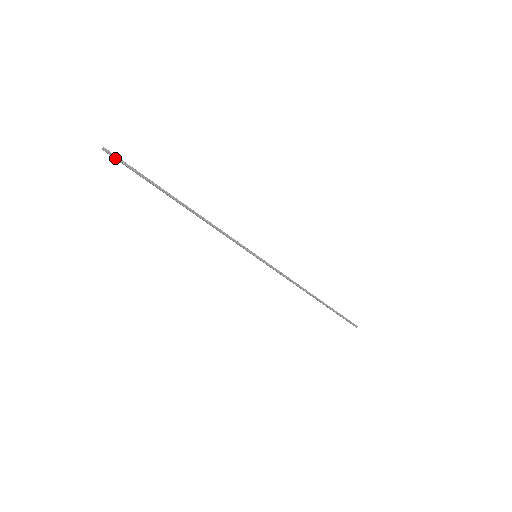
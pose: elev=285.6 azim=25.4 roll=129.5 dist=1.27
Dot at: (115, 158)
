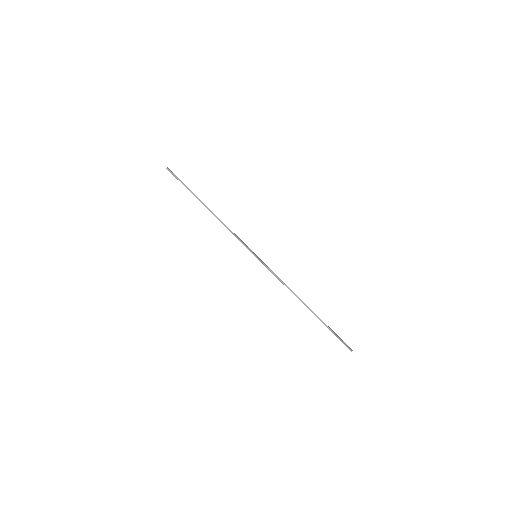
Dot at: (172, 174)
